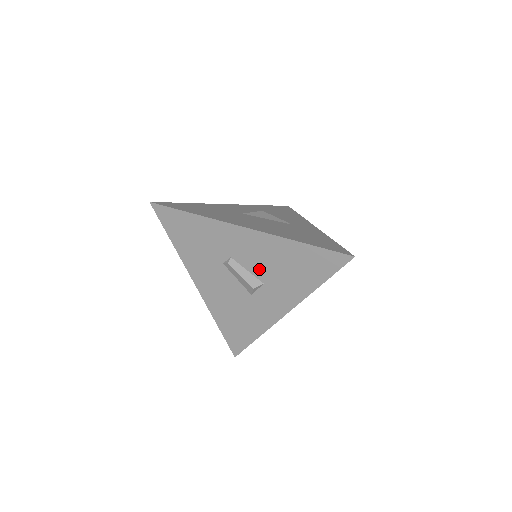
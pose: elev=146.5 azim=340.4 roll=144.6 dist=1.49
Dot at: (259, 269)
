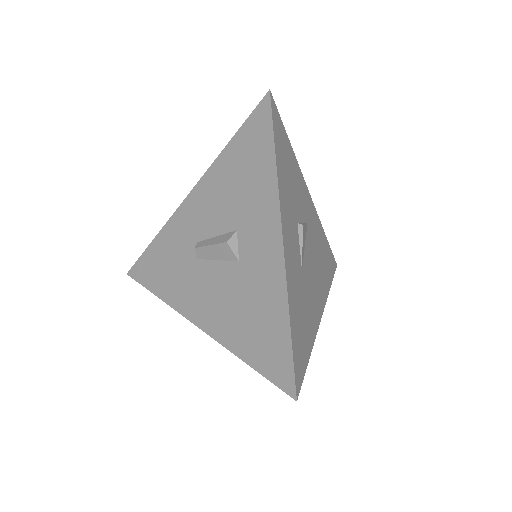
Dot at: (222, 220)
